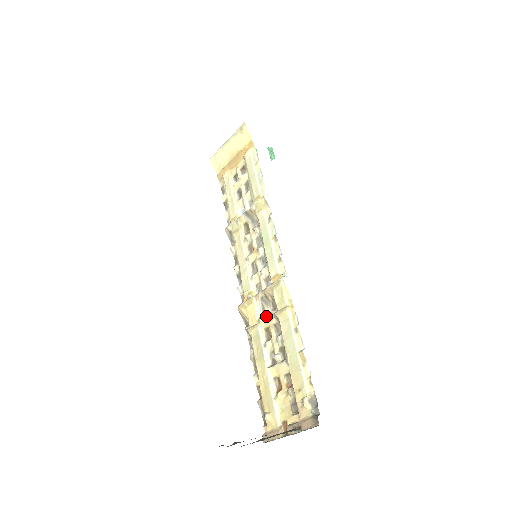
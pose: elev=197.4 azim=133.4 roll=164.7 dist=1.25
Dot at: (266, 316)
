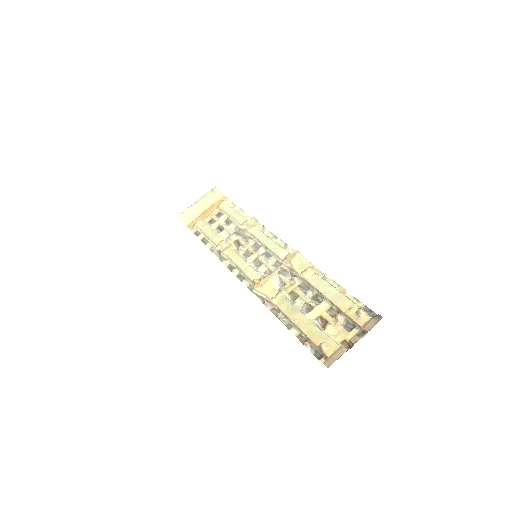
Dot at: (287, 284)
